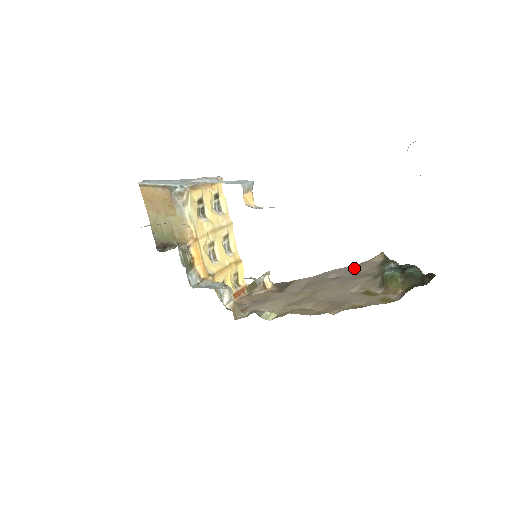
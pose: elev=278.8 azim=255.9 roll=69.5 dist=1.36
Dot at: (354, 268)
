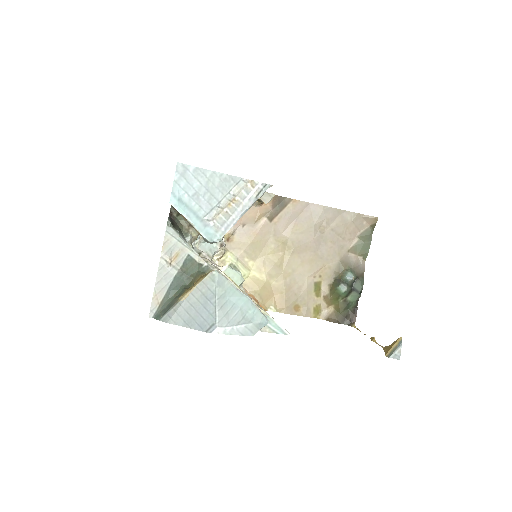
Dot at: (344, 221)
